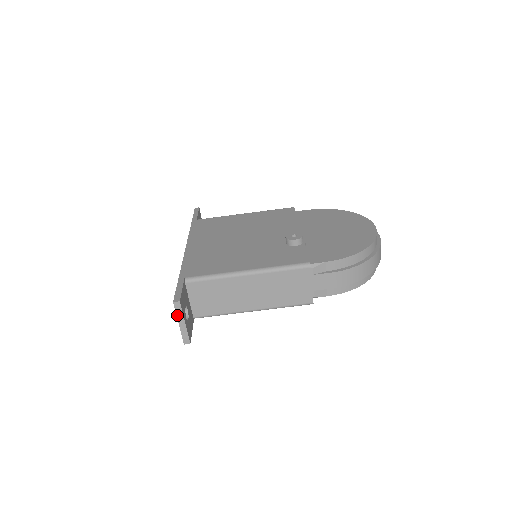
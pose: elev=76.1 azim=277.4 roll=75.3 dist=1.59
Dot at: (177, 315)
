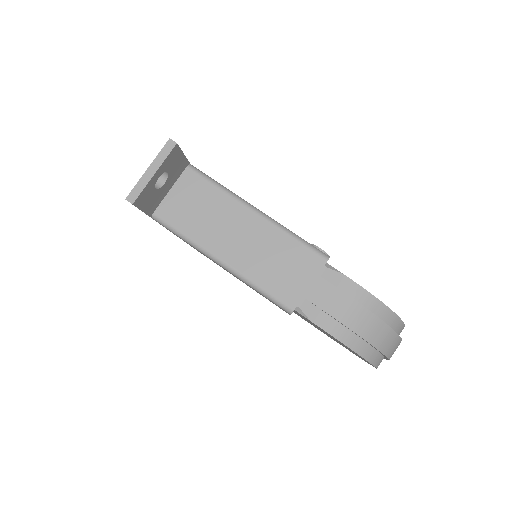
Dot at: (157, 157)
